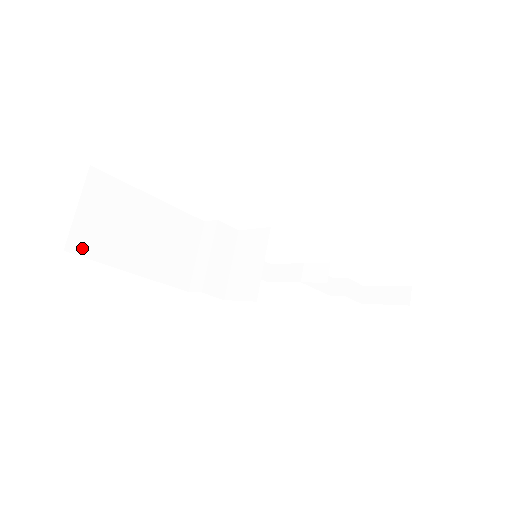
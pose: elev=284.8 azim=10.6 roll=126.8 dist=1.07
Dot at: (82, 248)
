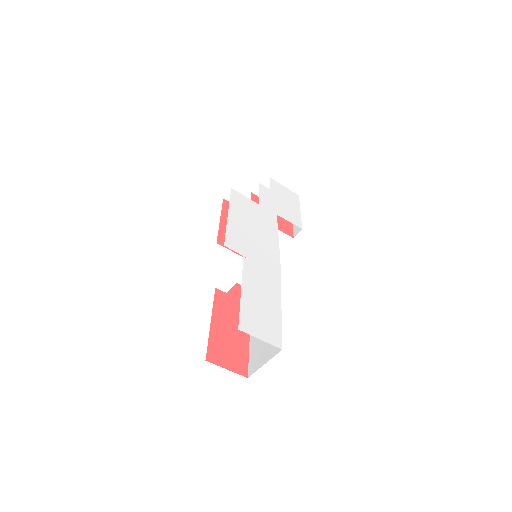
Dot at: occluded
